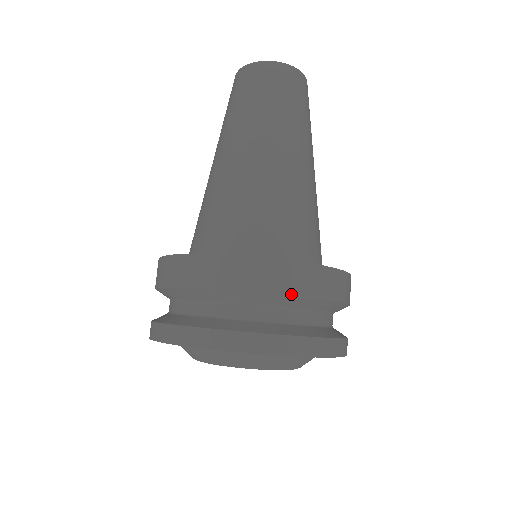
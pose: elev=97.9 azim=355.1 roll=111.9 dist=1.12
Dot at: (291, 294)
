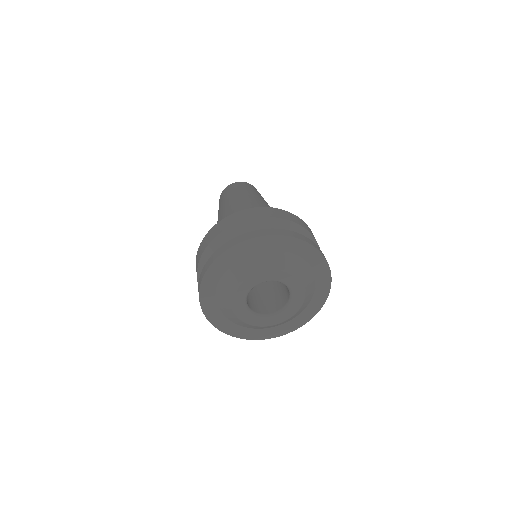
Dot at: (284, 218)
